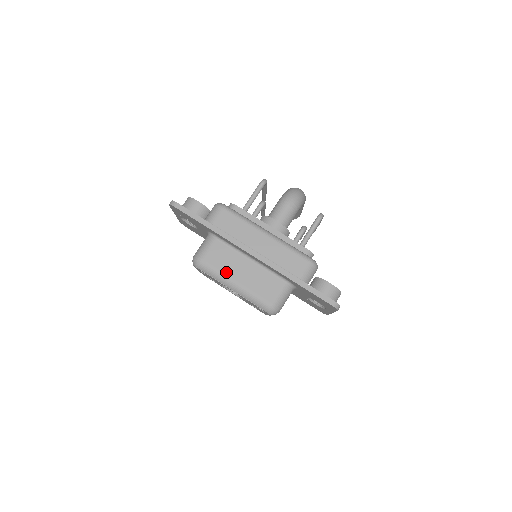
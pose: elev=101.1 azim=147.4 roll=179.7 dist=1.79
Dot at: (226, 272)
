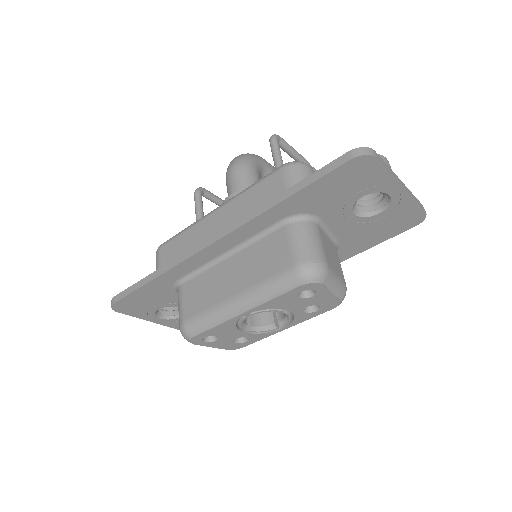
Dot at: (216, 301)
